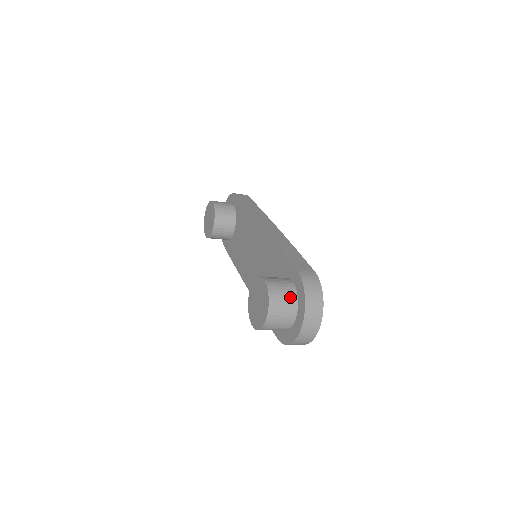
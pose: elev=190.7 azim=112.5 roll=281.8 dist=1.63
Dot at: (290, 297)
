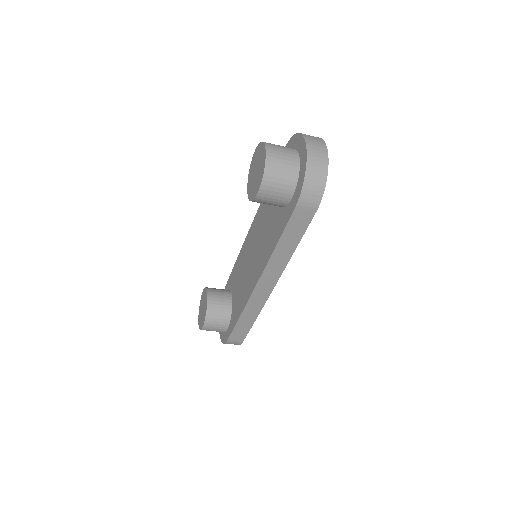
Dot at: occluded
